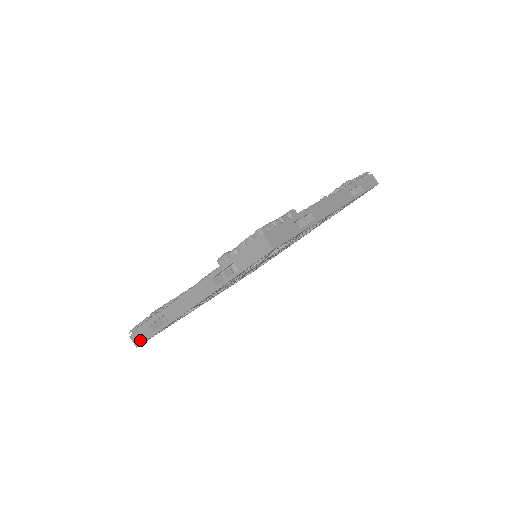
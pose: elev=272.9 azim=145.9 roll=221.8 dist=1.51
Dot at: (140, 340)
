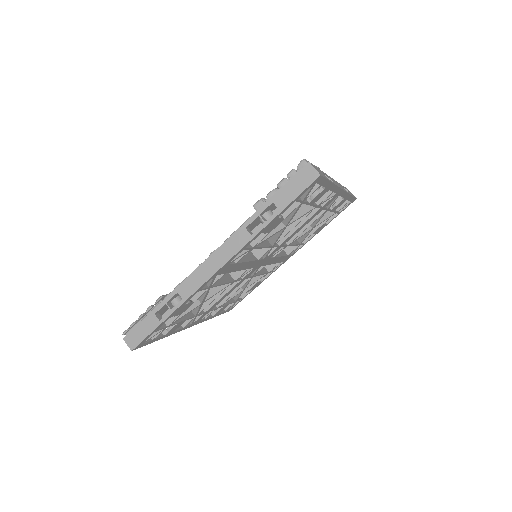
Dot at: (138, 338)
